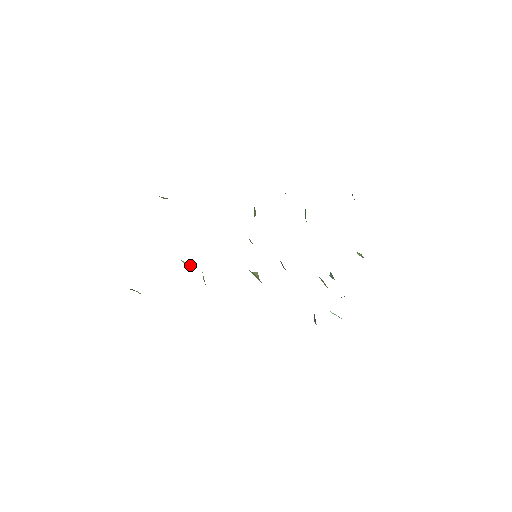
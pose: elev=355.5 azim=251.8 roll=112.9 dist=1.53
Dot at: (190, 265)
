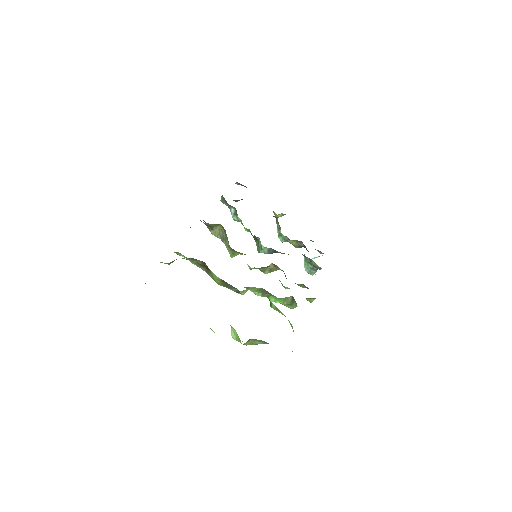
Dot at: (246, 291)
